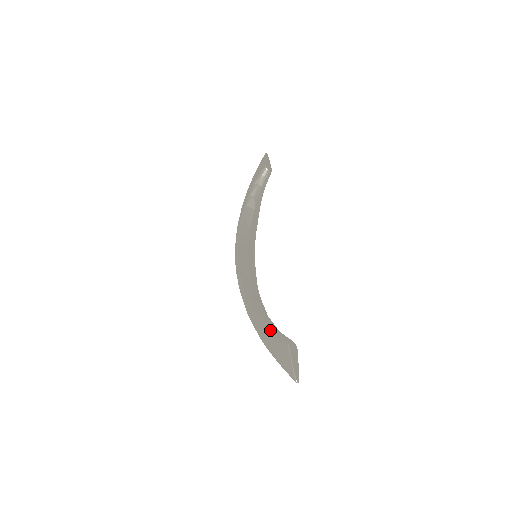
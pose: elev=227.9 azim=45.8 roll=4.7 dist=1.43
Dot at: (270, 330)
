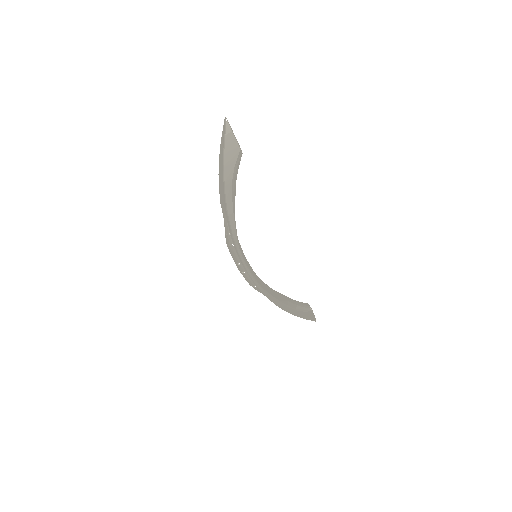
Dot at: occluded
